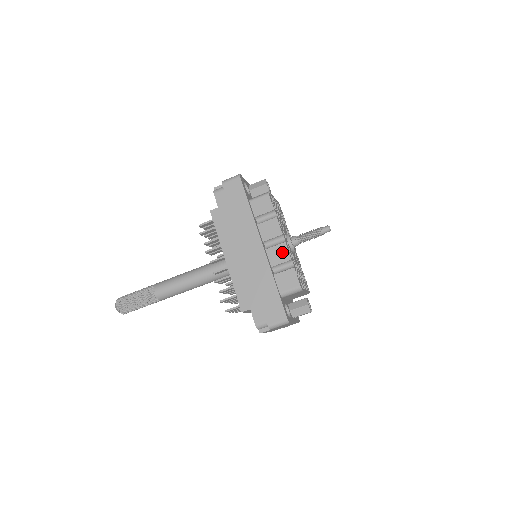
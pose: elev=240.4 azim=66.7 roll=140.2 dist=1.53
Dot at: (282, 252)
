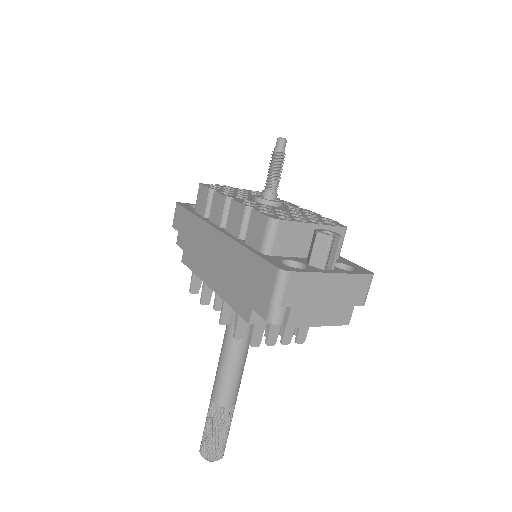
Dot at: (235, 212)
